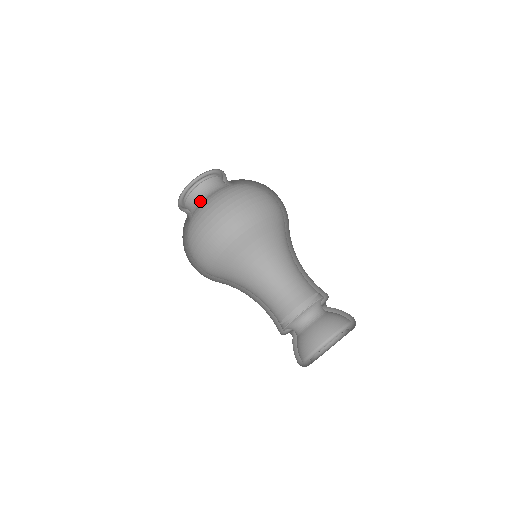
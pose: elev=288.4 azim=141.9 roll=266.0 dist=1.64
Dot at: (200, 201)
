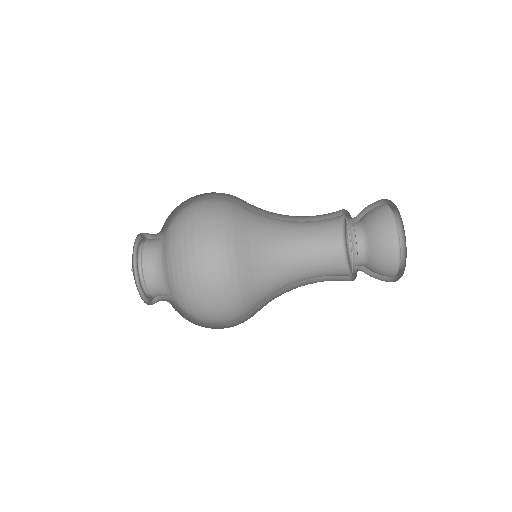
Dot at: occluded
